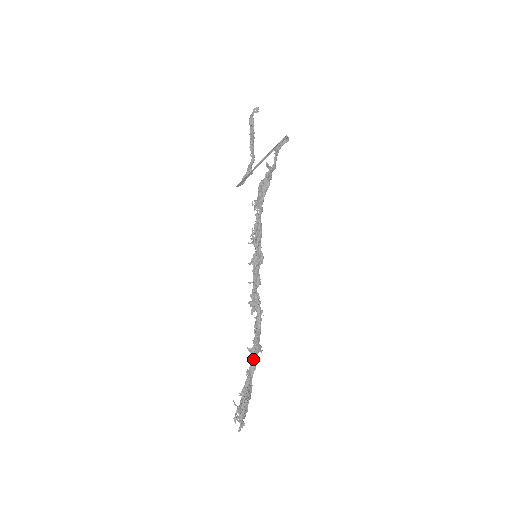
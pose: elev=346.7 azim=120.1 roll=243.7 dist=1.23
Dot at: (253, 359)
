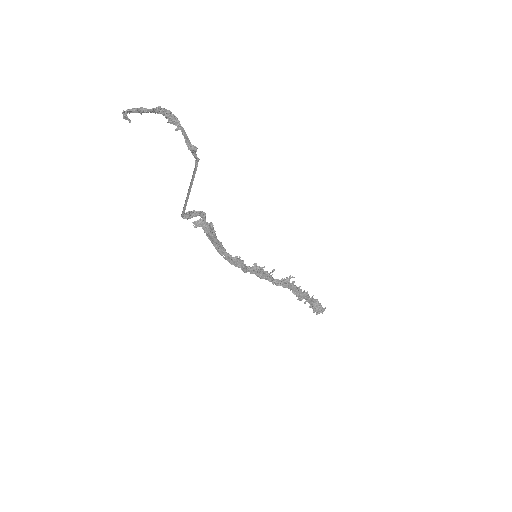
Dot at: occluded
